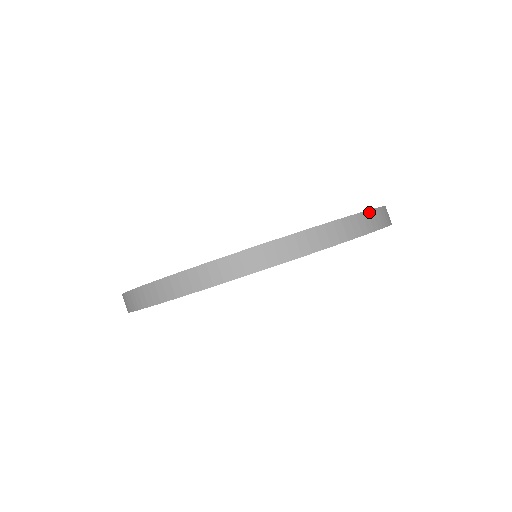
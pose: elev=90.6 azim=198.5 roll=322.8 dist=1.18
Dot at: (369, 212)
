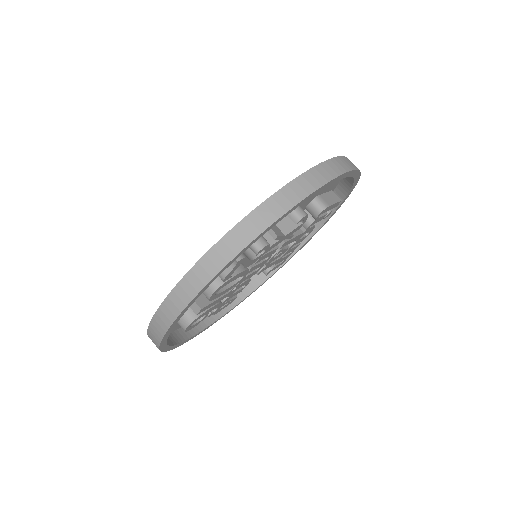
Dot at: (316, 167)
